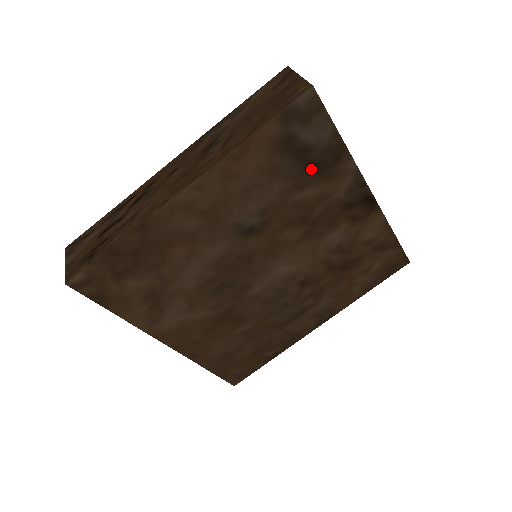
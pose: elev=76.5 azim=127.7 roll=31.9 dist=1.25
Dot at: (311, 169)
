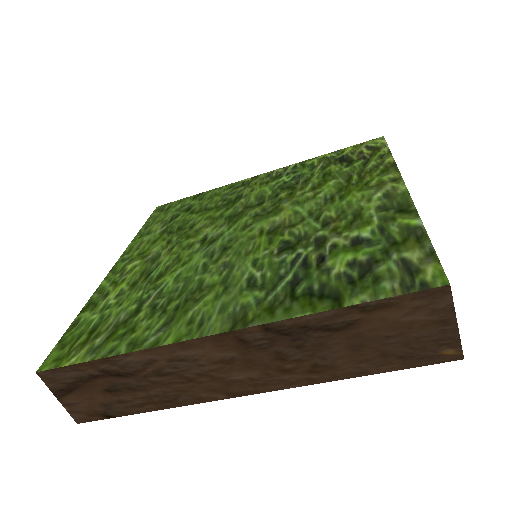
Dot at: occluded
